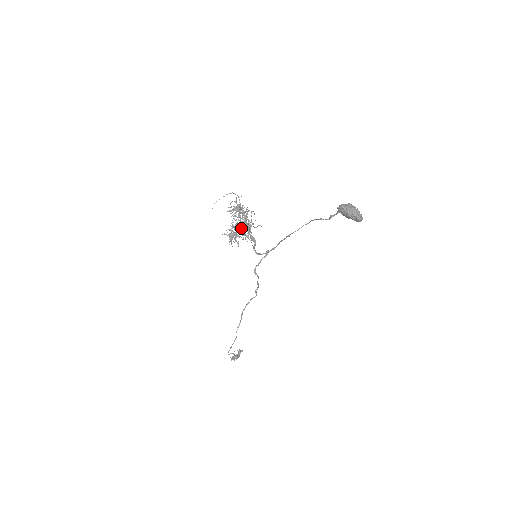
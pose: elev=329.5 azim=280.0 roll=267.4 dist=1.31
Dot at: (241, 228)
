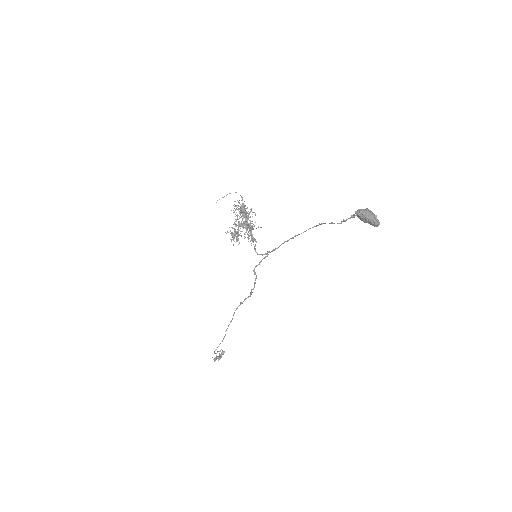
Dot at: (243, 227)
